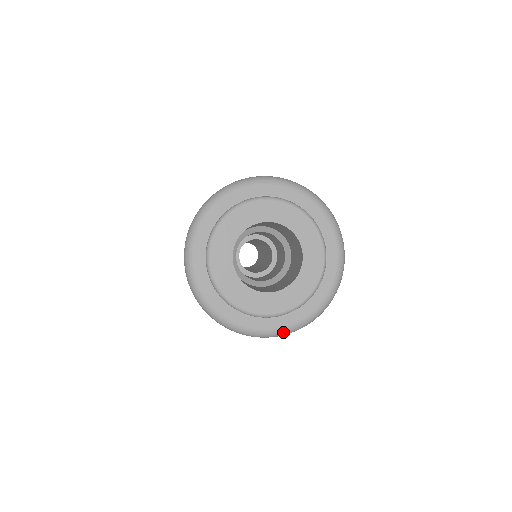
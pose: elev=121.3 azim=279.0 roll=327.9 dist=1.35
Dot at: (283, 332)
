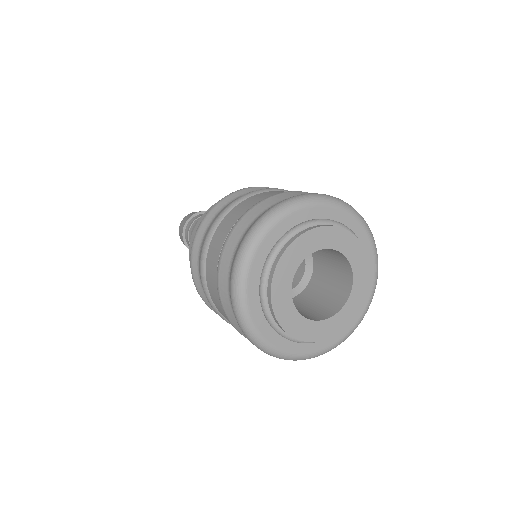
Dot at: (336, 346)
